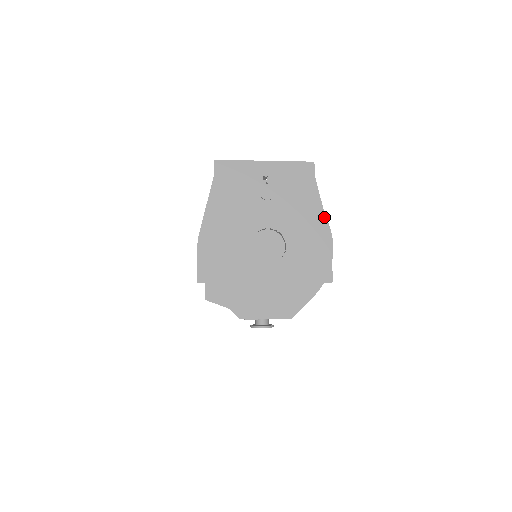
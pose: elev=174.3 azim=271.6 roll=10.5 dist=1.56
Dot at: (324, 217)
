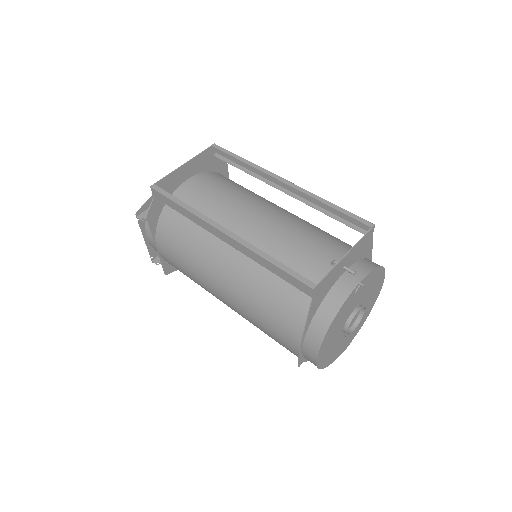
Dot at: (384, 270)
